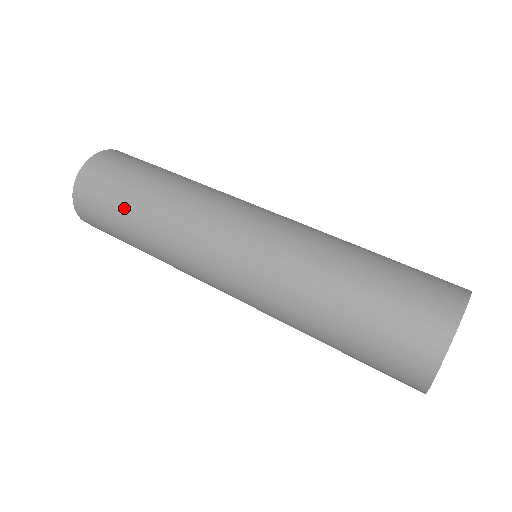
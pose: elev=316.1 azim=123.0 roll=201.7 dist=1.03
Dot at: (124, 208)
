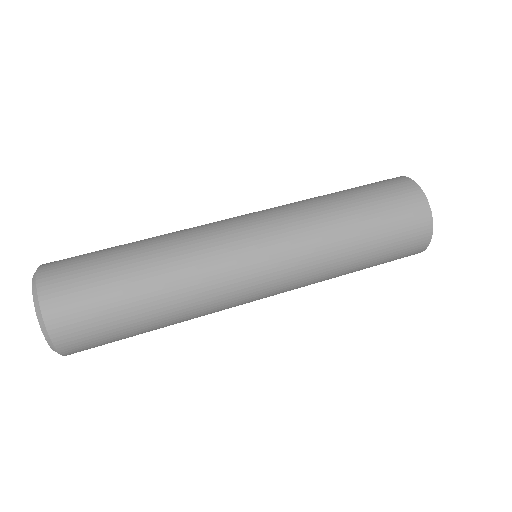
Dot at: (128, 293)
